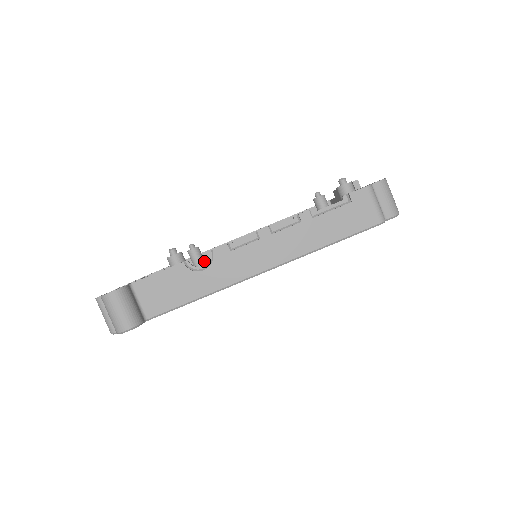
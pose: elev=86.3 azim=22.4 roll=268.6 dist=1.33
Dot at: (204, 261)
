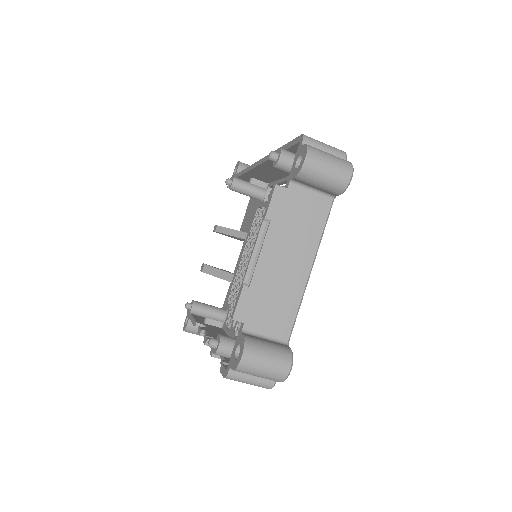
Dot at: (249, 189)
